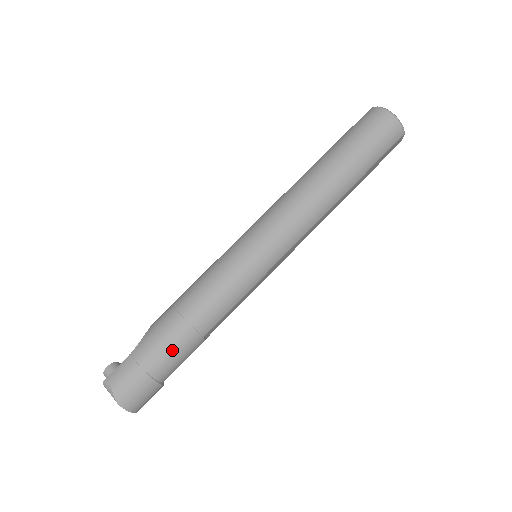
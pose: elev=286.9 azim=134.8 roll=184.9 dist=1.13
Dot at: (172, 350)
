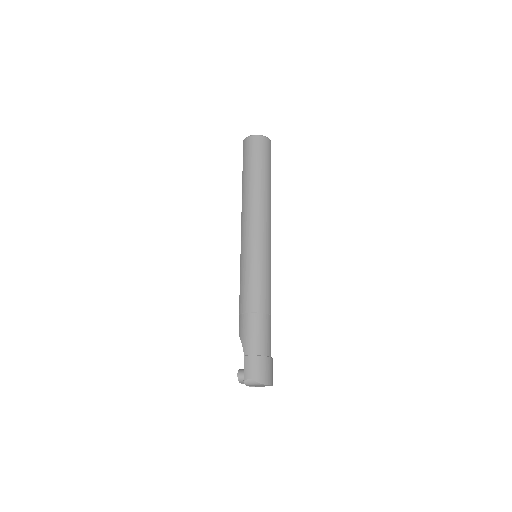
Dot at: (263, 333)
